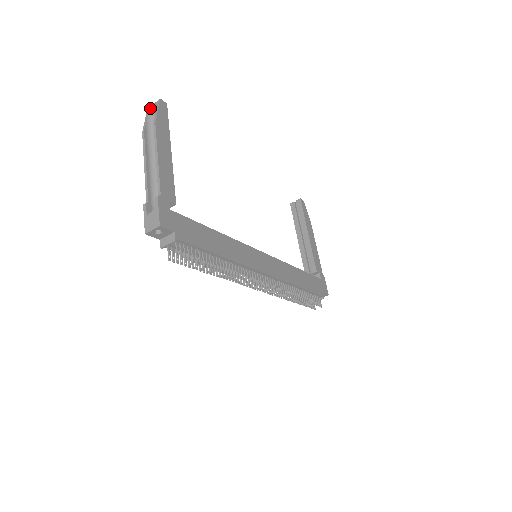
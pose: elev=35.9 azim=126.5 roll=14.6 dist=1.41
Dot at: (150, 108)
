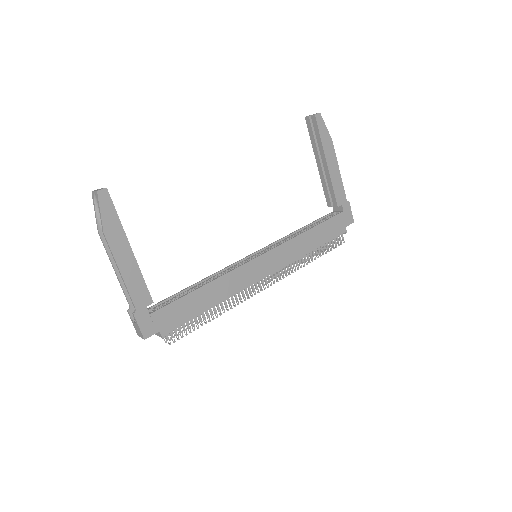
Dot at: (93, 197)
